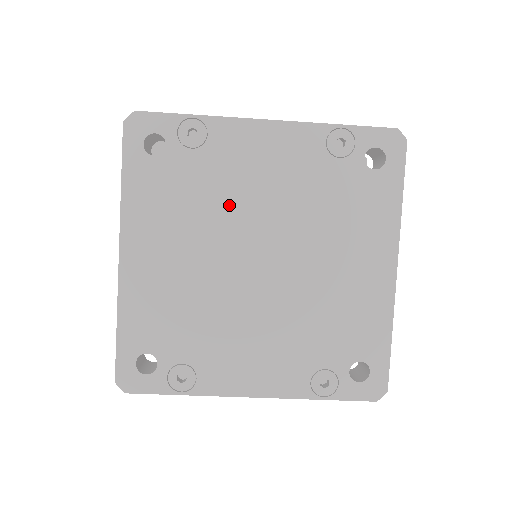
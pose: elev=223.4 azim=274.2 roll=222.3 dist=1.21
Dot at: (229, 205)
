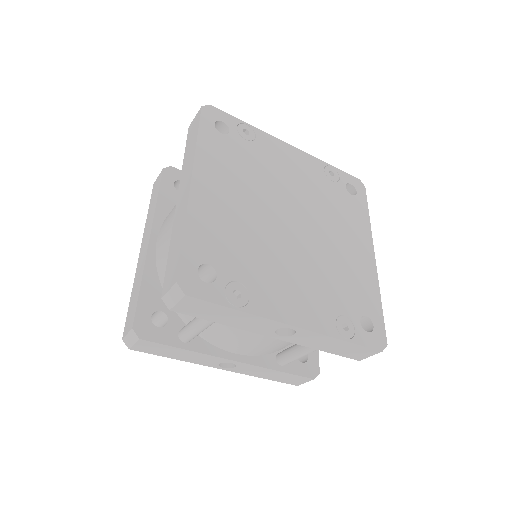
Dot at: (270, 181)
